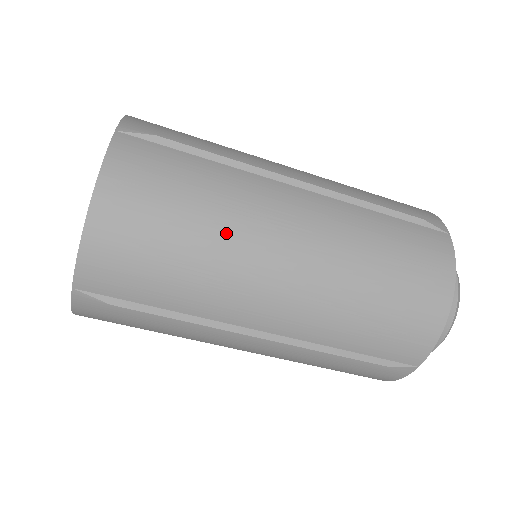
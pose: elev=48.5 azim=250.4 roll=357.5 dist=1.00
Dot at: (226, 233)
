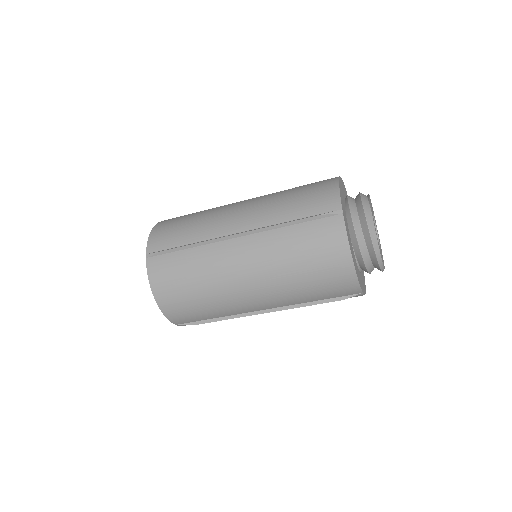
Dot at: (213, 285)
